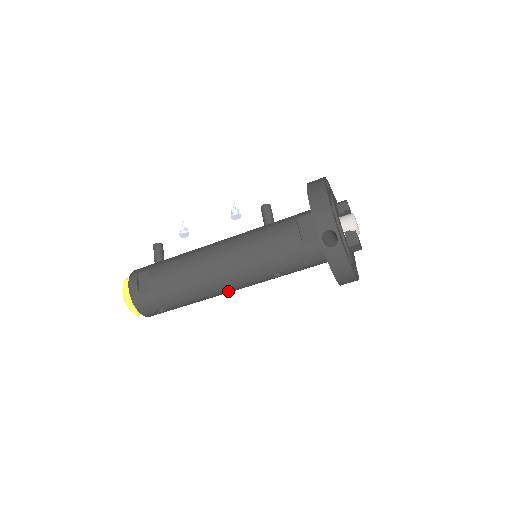
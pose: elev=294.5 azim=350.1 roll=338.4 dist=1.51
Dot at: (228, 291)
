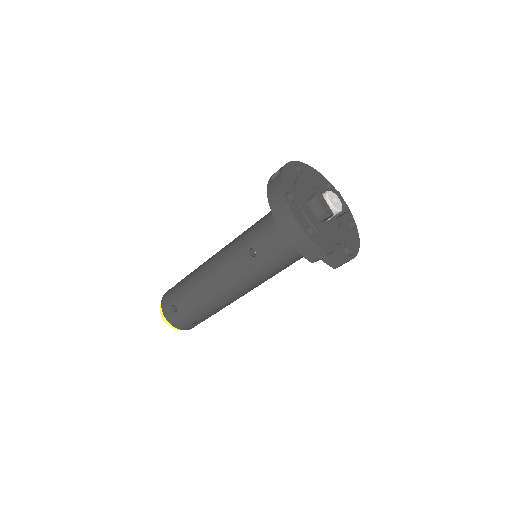
Dot at: (218, 280)
